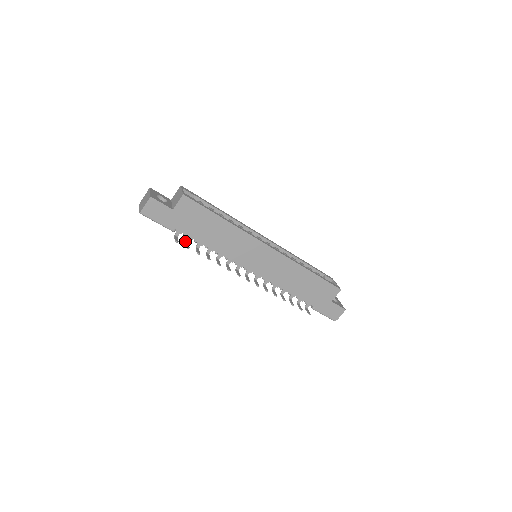
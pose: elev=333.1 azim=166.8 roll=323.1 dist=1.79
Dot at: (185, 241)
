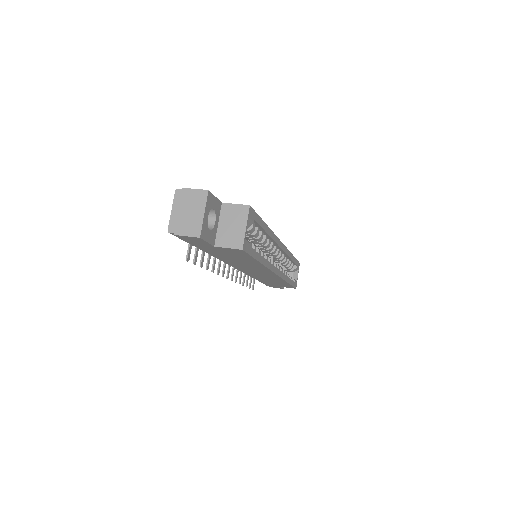
Dot at: occluded
